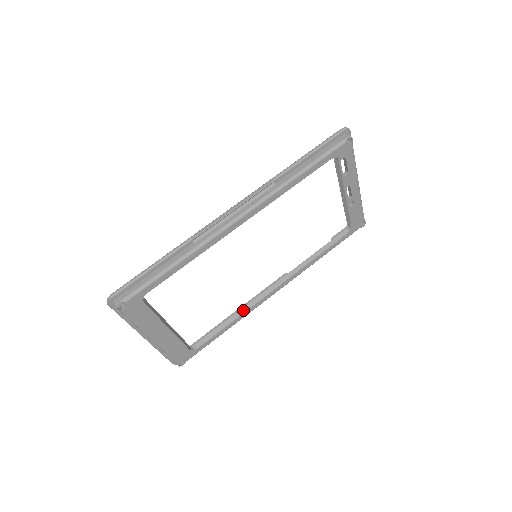
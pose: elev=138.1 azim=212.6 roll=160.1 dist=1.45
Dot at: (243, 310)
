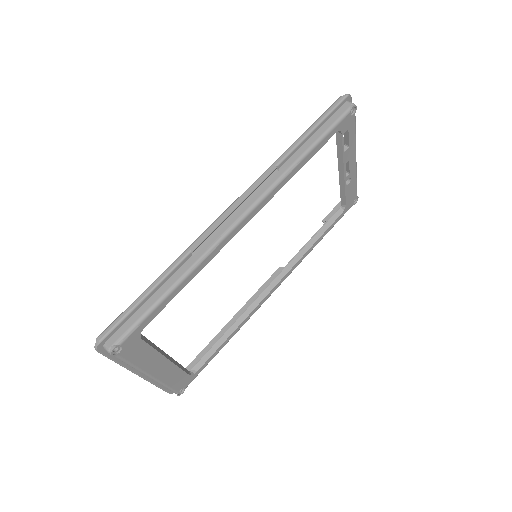
Dot at: (242, 318)
